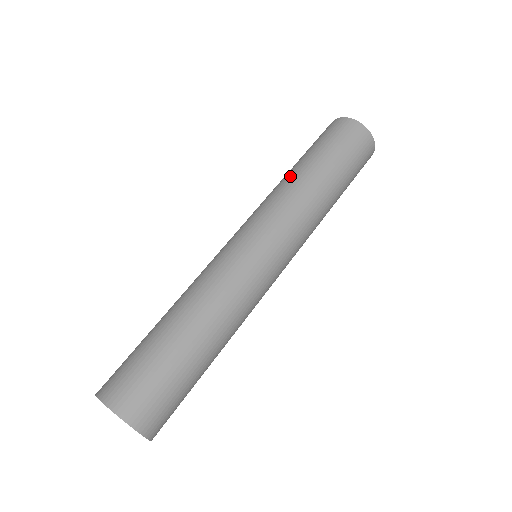
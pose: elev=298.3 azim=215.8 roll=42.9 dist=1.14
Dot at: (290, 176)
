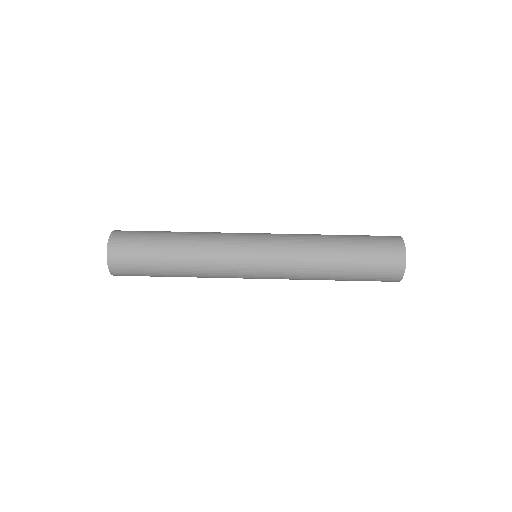
Dot at: (323, 239)
